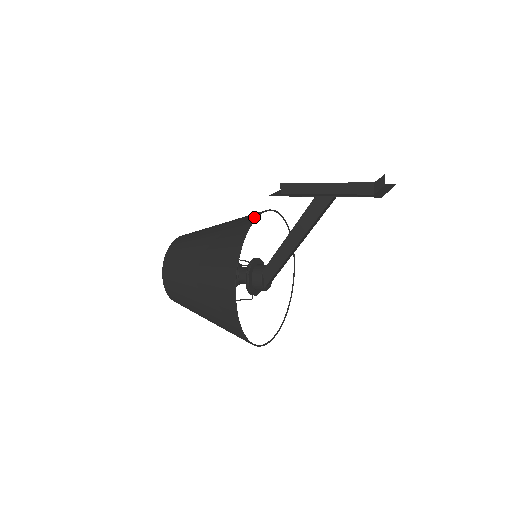
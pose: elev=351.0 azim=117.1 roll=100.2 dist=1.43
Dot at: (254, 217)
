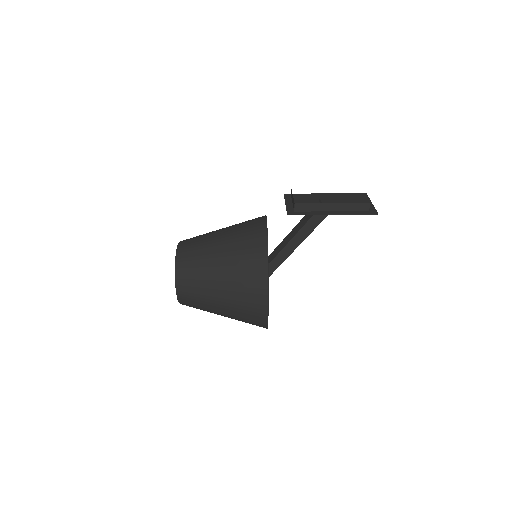
Dot at: (265, 229)
